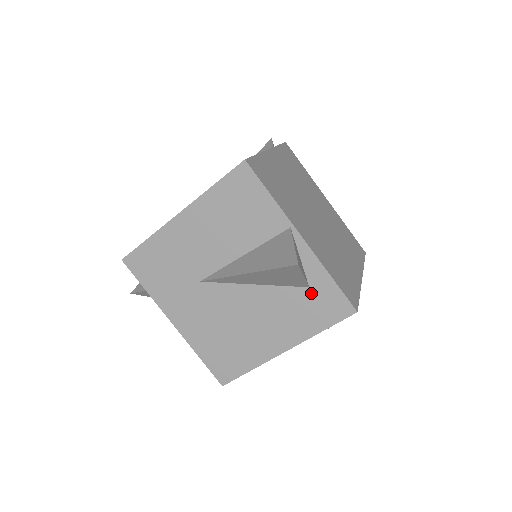
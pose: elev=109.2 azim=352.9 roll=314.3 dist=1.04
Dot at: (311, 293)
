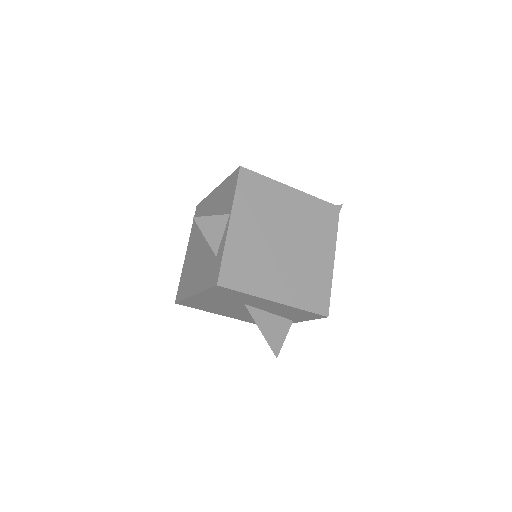
Dot at: (215, 261)
